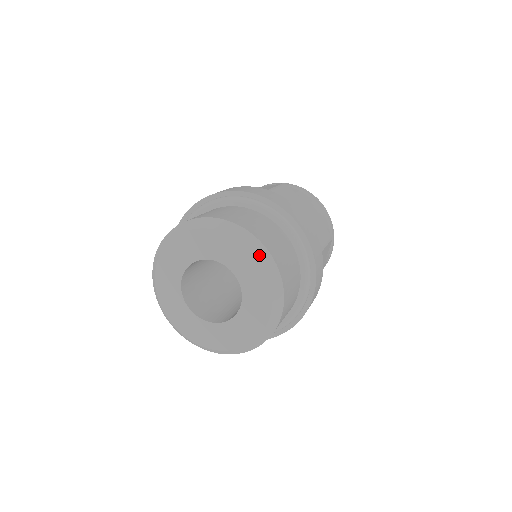
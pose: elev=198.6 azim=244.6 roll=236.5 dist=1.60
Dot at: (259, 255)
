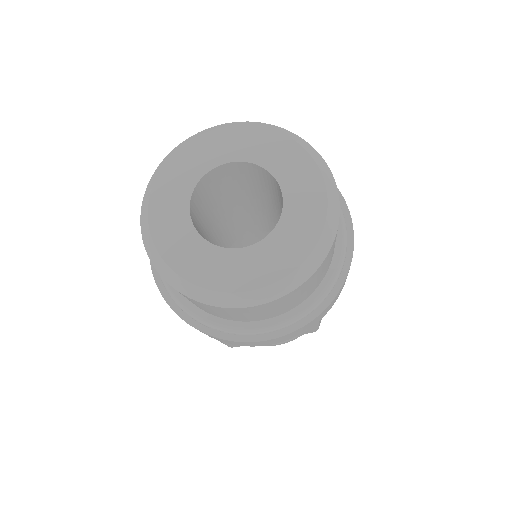
Dot at: (310, 152)
